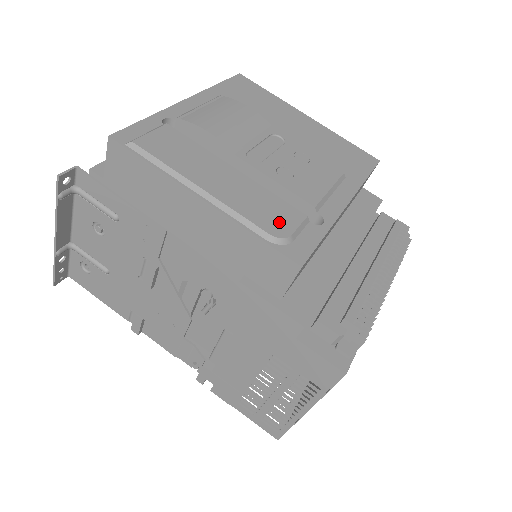
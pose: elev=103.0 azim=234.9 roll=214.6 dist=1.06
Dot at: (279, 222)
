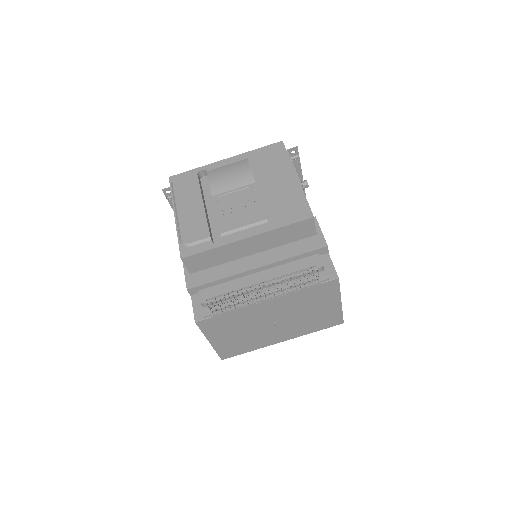
Dot at: (192, 235)
